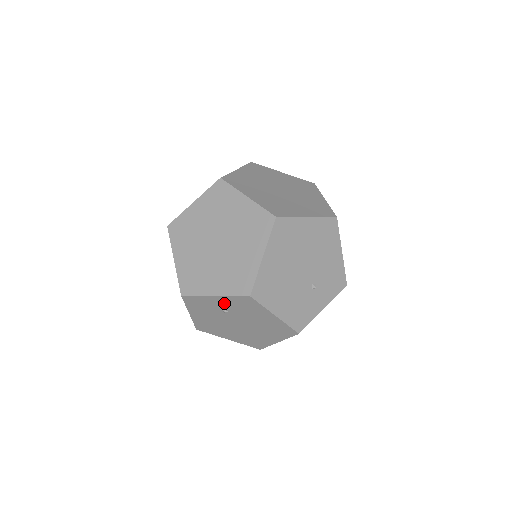
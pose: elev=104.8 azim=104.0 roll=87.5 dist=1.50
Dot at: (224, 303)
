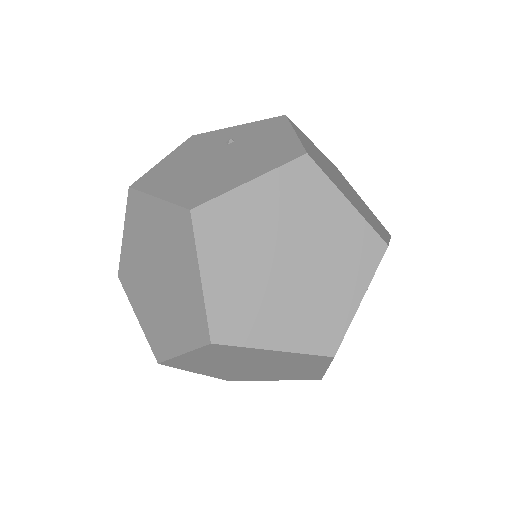
Dot at: occluded
